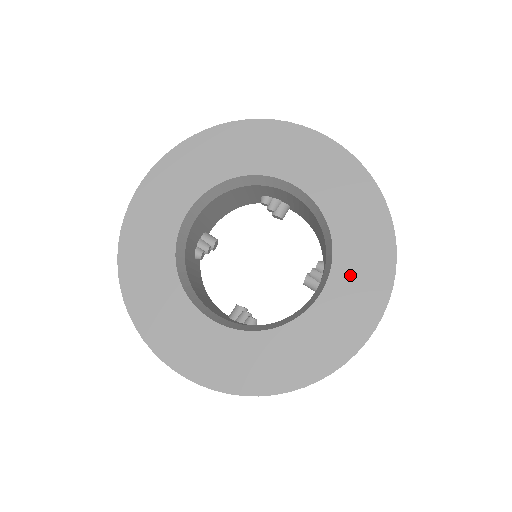
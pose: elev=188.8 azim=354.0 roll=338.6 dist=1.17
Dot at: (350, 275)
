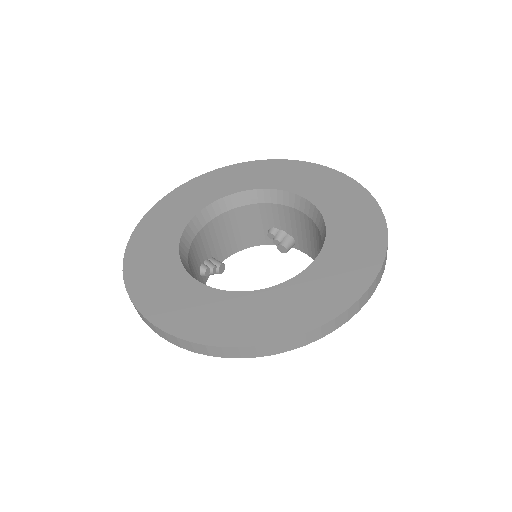
Dot at: (342, 248)
